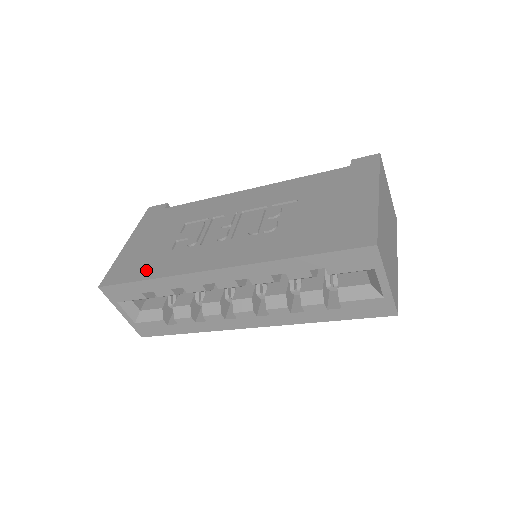
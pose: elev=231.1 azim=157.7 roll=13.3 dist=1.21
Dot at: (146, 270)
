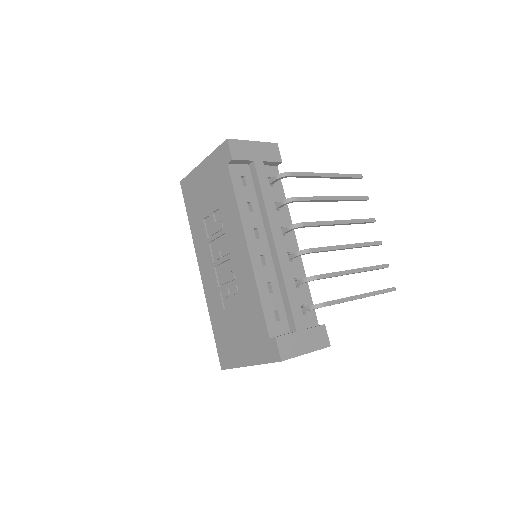
Dot at: (192, 213)
